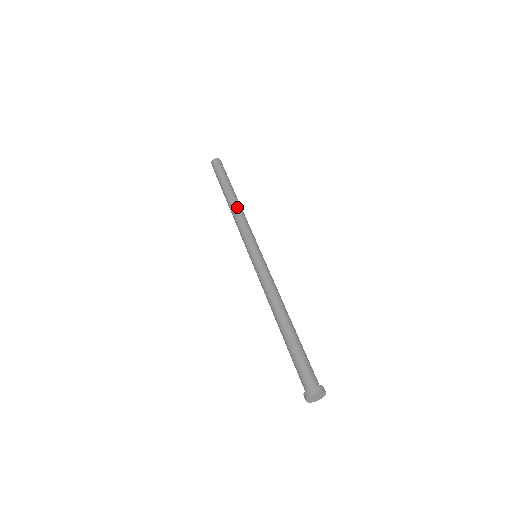
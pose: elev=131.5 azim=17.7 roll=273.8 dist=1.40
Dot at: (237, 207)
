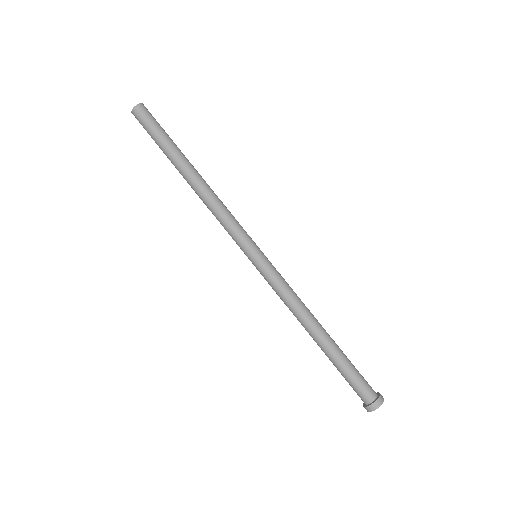
Dot at: (200, 194)
